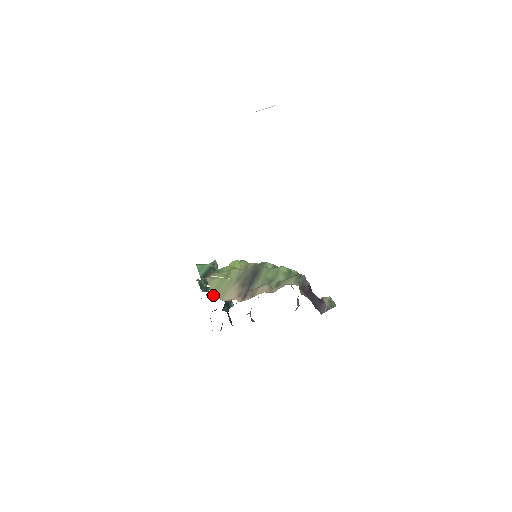
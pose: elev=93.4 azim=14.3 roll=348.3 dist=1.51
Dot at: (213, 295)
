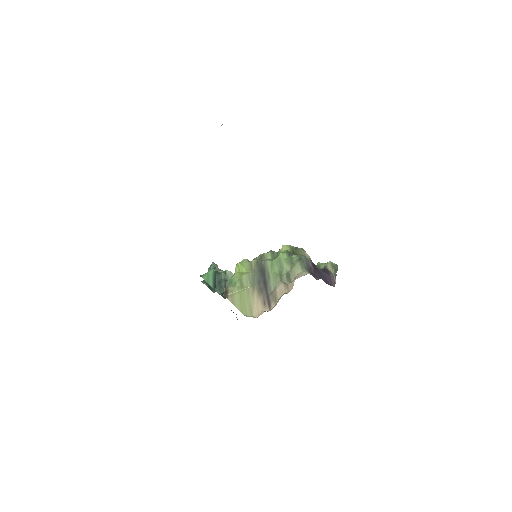
Dot at: (244, 315)
